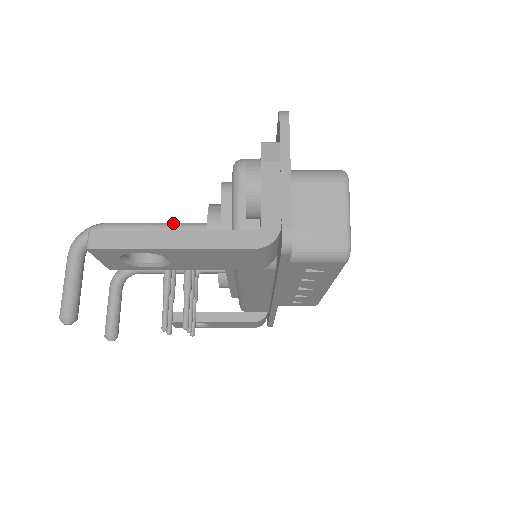
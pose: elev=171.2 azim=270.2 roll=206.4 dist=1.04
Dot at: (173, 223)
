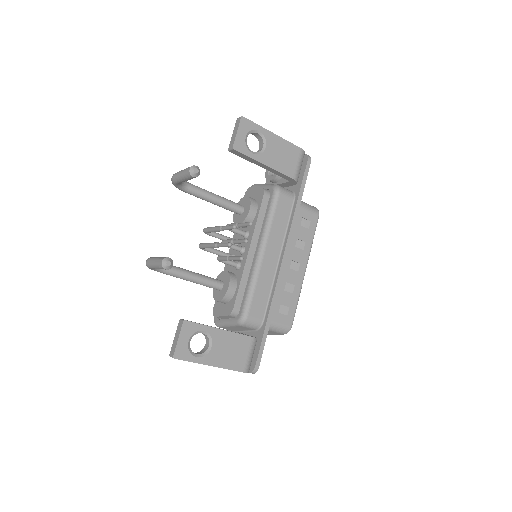
Dot at: occluded
